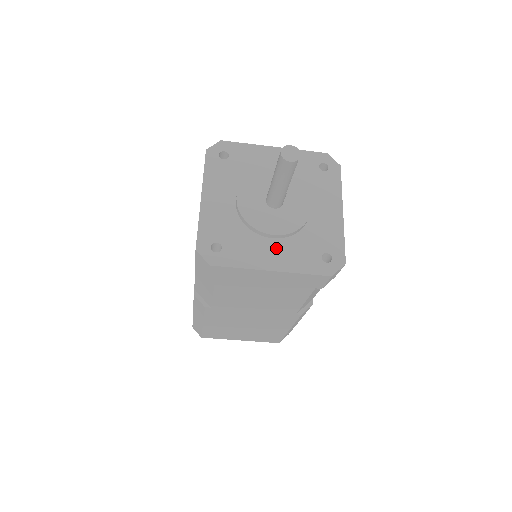
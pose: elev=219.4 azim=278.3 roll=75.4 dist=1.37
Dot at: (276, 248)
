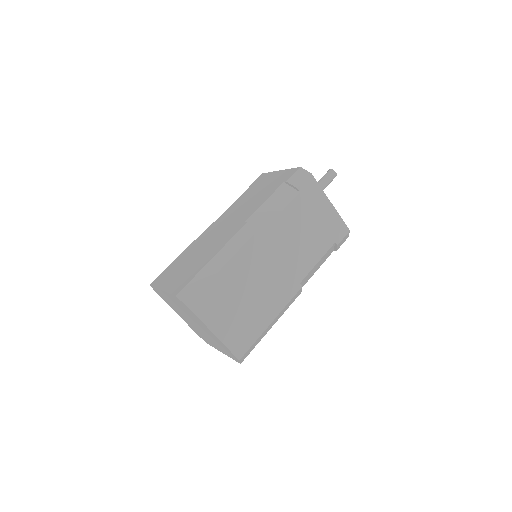
Dot at: occluded
